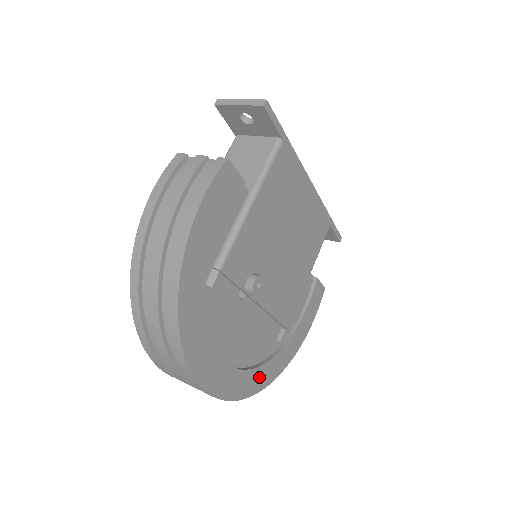
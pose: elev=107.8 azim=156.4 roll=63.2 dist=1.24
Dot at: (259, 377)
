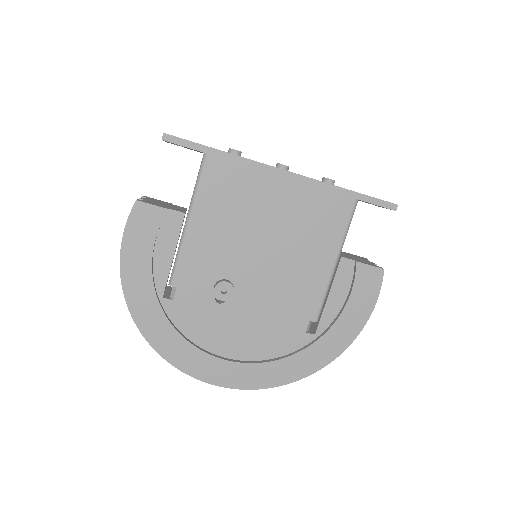
Dot at: (283, 369)
